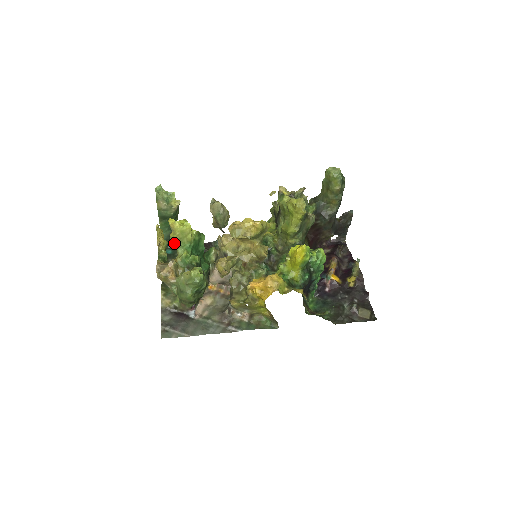
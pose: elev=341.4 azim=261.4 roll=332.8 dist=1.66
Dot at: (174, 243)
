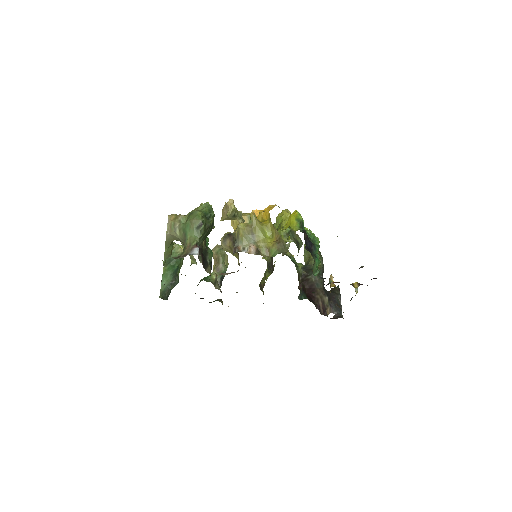
Dot at: occluded
